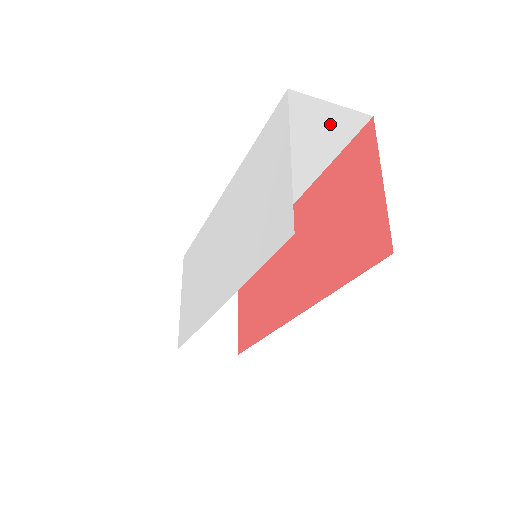
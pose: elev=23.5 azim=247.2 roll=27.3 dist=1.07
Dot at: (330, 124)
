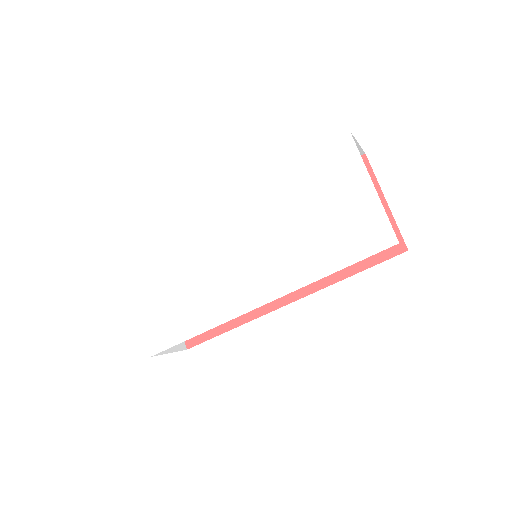
Dot at: occluded
